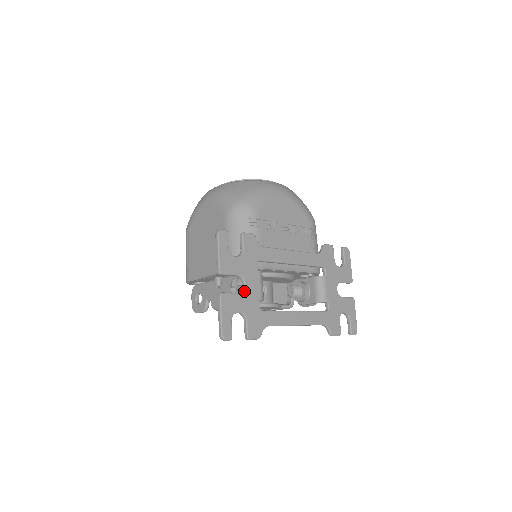
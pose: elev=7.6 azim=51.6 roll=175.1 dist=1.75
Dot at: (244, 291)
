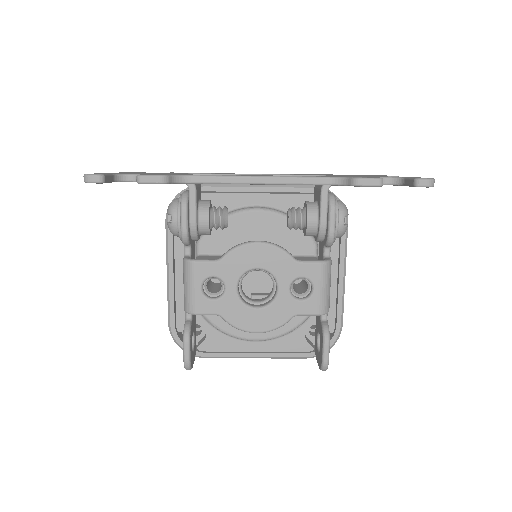
Dot at: occluded
